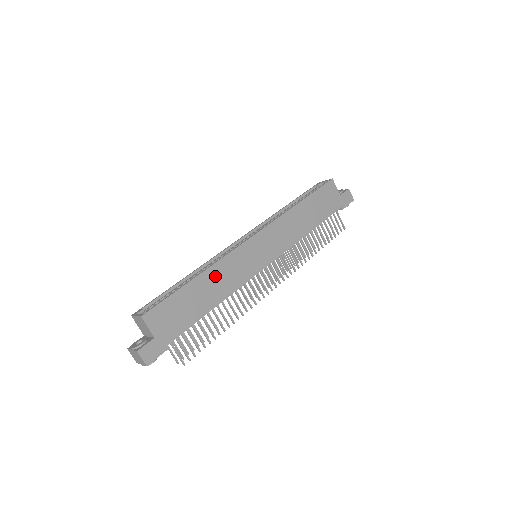
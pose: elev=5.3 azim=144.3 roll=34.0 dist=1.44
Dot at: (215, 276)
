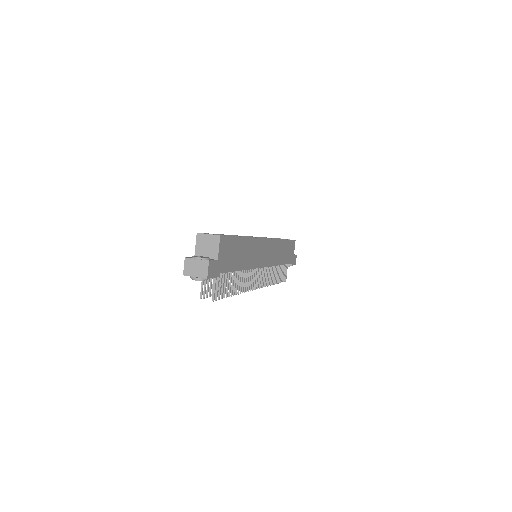
Dot at: (249, 247)
